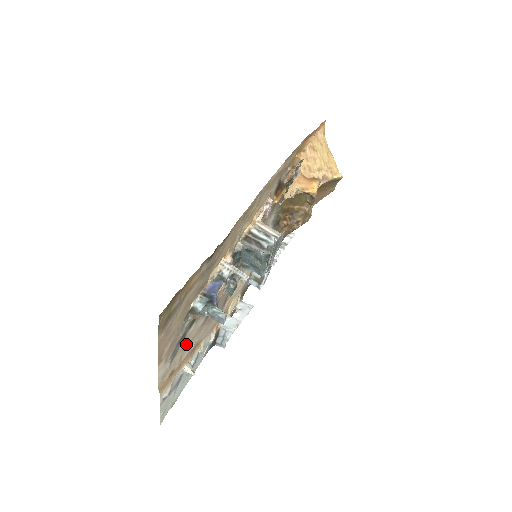
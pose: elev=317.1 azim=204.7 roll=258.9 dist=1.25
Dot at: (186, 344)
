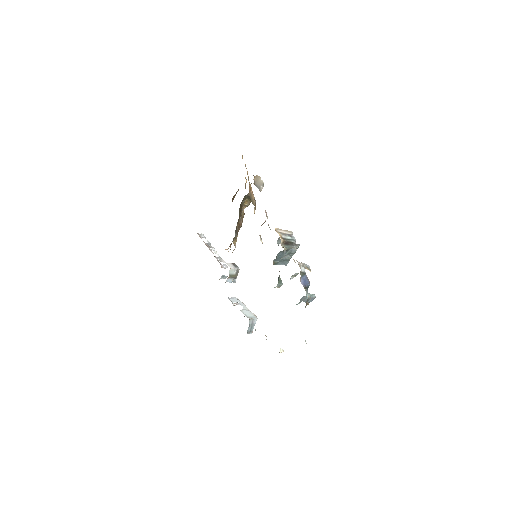
Dot at: occluded
